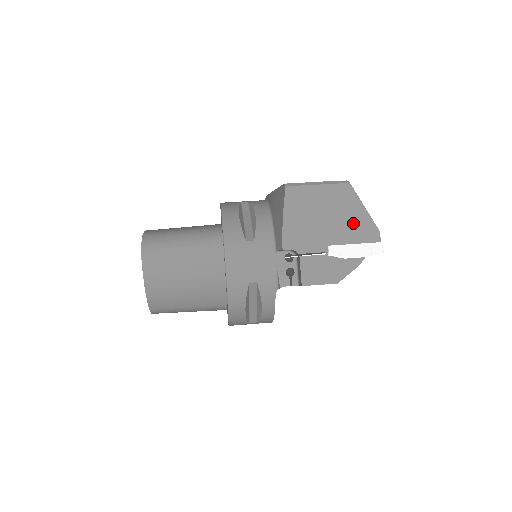
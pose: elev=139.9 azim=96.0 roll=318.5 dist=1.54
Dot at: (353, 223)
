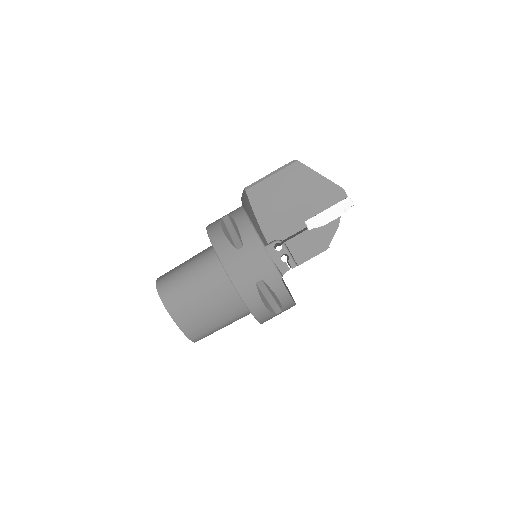
Dot at: (317, 193)
